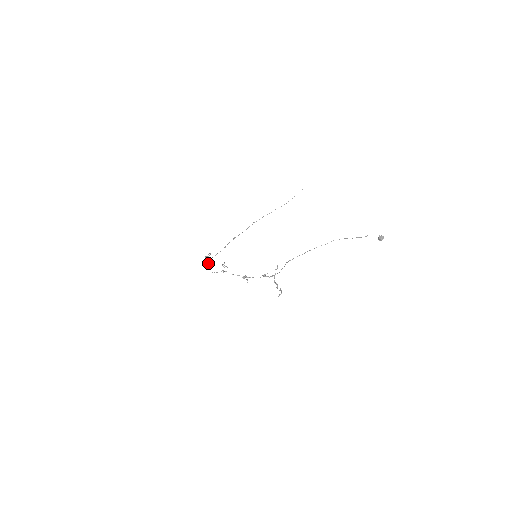
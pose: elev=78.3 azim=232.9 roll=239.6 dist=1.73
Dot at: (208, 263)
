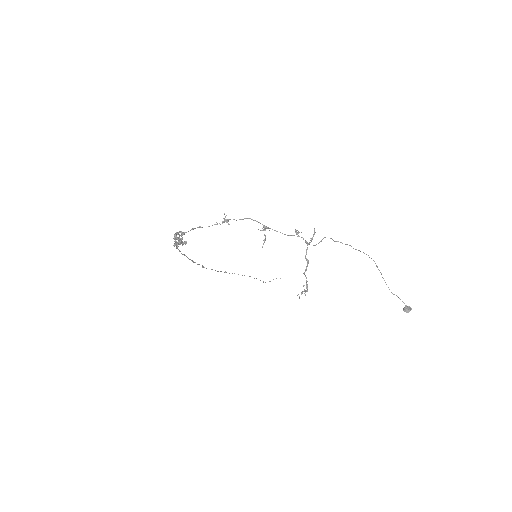
Dot at: occluded
